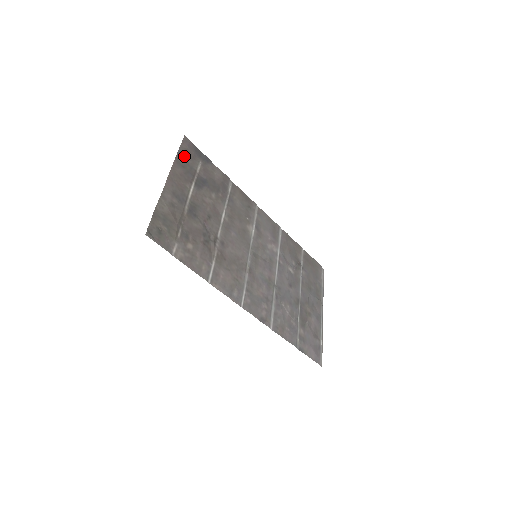
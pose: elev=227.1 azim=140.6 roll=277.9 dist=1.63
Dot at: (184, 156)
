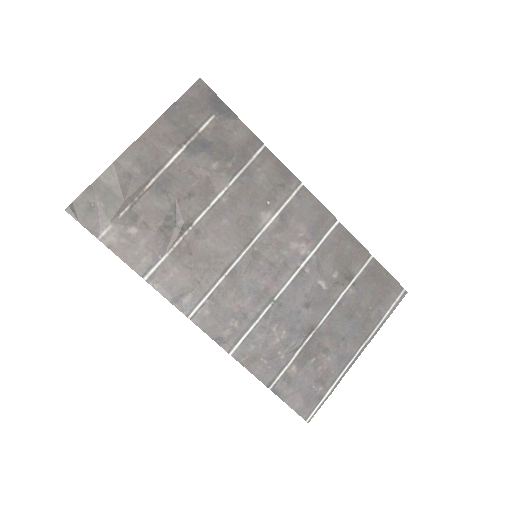
Dot at: (184, 108)
